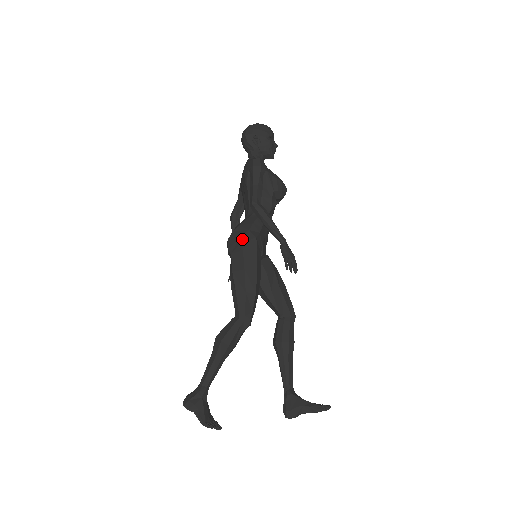
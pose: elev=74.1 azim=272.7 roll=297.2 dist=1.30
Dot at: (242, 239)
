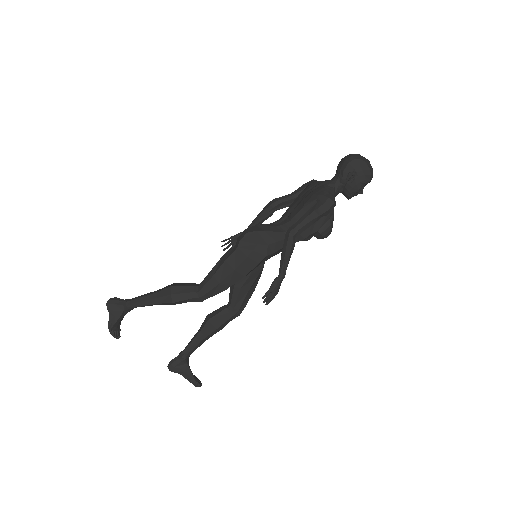
Dot at: (256, 247)
